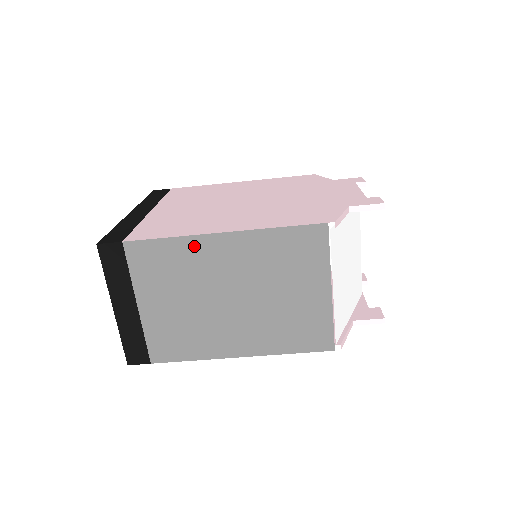
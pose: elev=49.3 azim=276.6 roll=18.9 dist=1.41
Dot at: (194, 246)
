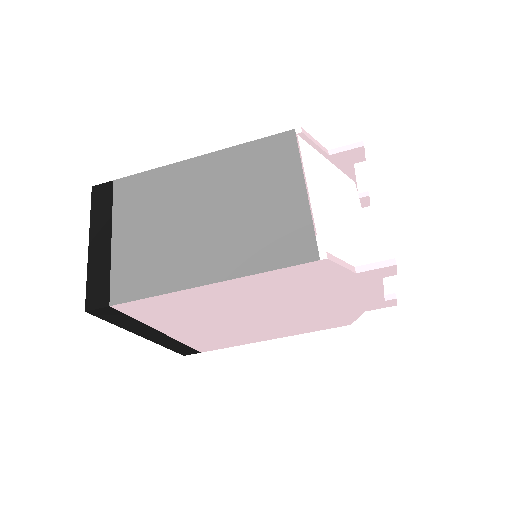
Dot at: (173, 172)
